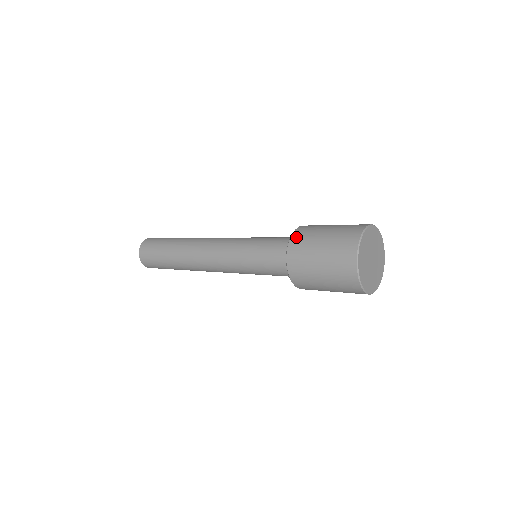
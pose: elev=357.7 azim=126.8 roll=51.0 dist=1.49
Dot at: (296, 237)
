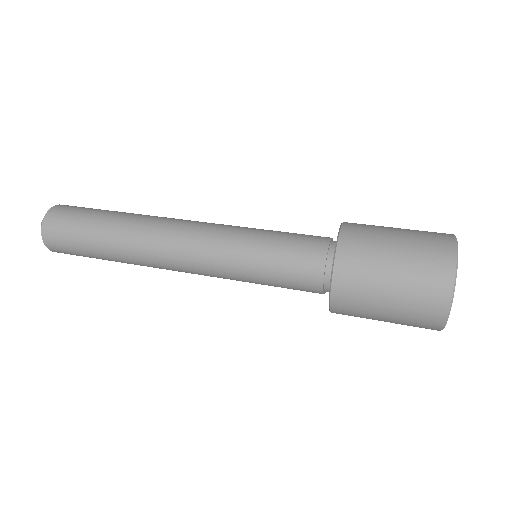
Dot at: (351, 226)
